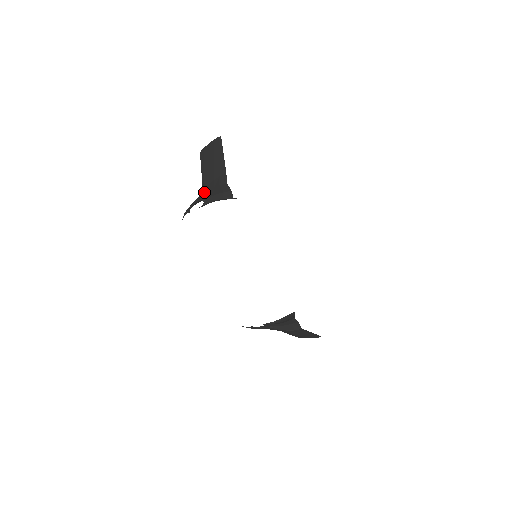
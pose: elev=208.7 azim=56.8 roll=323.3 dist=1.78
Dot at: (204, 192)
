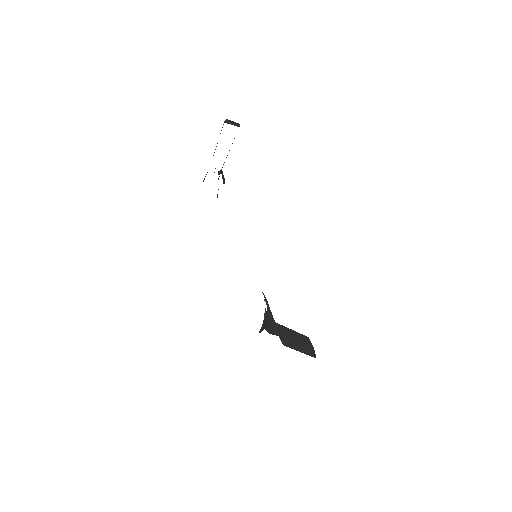
Dot at: occluded
